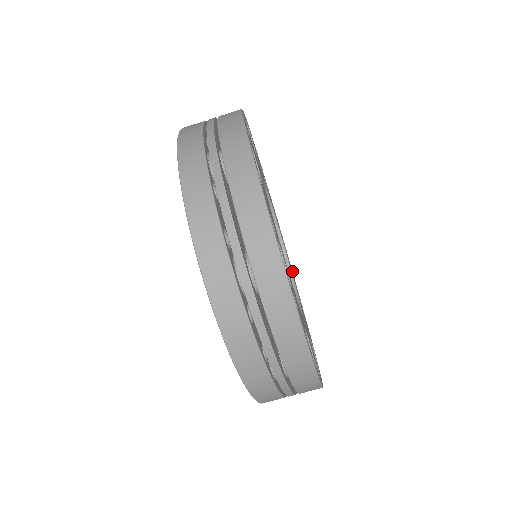
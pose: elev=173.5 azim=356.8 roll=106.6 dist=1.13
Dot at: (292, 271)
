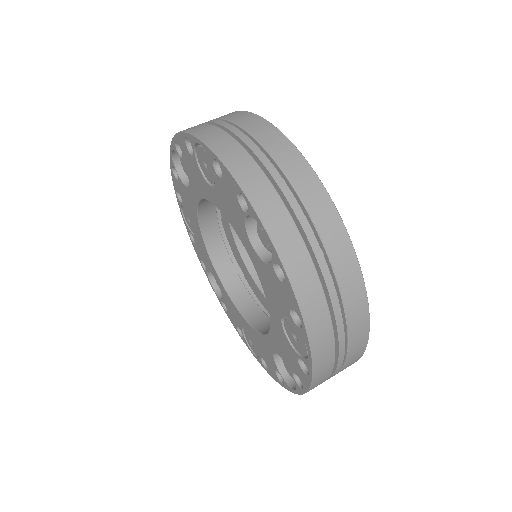
Dot at: occluded
